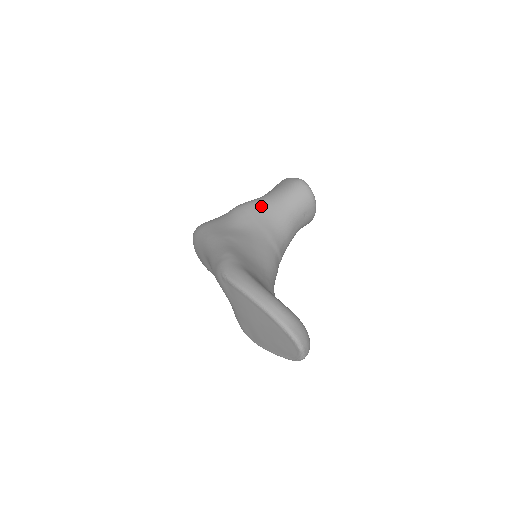
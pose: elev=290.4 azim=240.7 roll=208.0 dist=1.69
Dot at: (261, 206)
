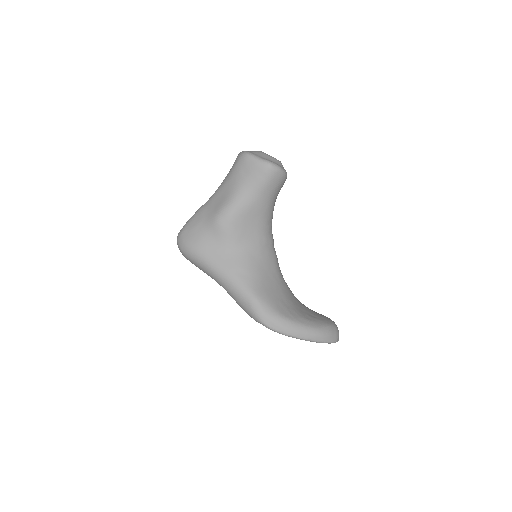
Dot at: (243, 212)
